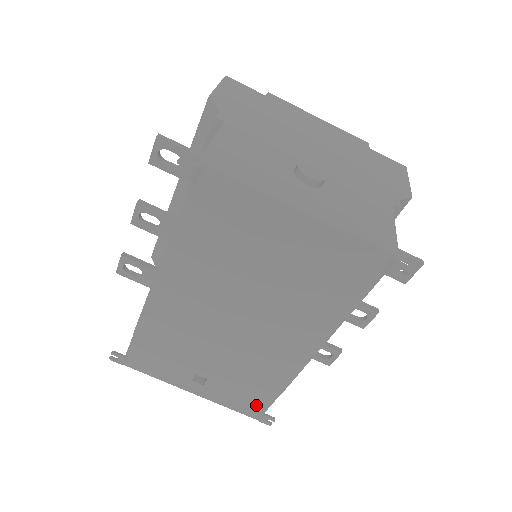
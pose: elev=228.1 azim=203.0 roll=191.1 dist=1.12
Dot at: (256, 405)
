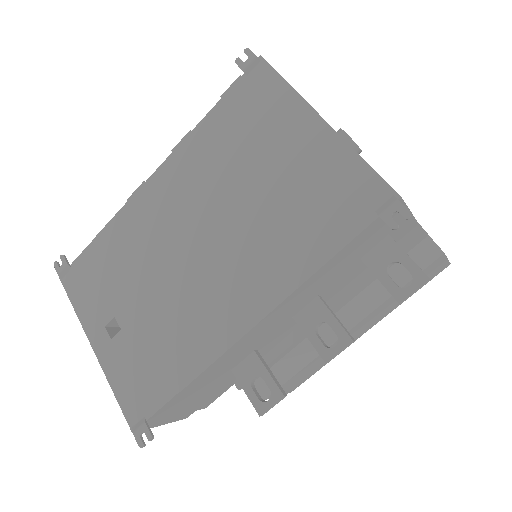
Dot at: (146, 400)
